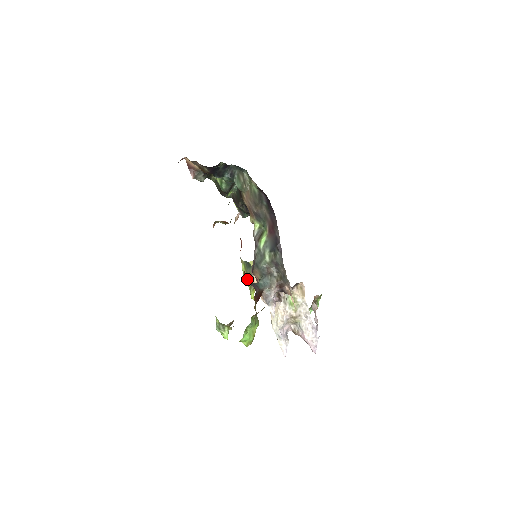
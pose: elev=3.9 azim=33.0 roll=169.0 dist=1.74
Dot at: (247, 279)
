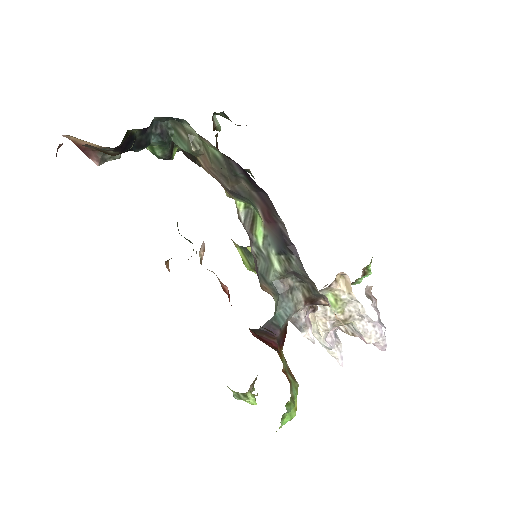
Dot at: (252, 269)
